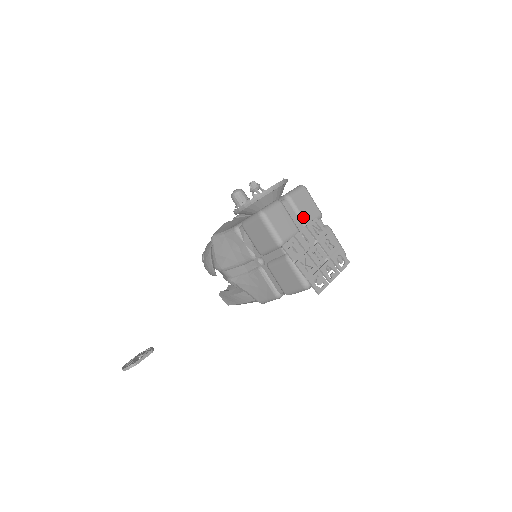
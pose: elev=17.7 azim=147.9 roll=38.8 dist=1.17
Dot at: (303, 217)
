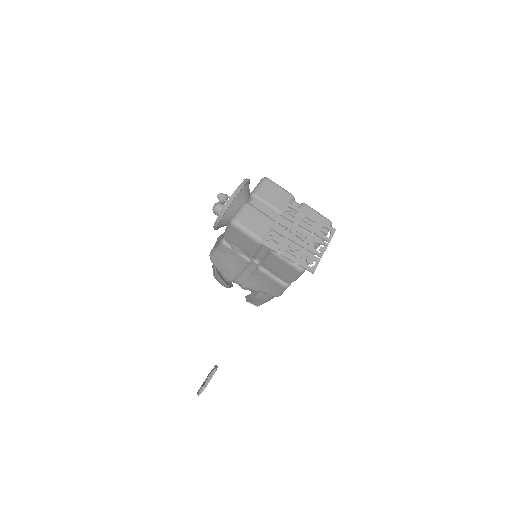
Dot at: (275, 207)
